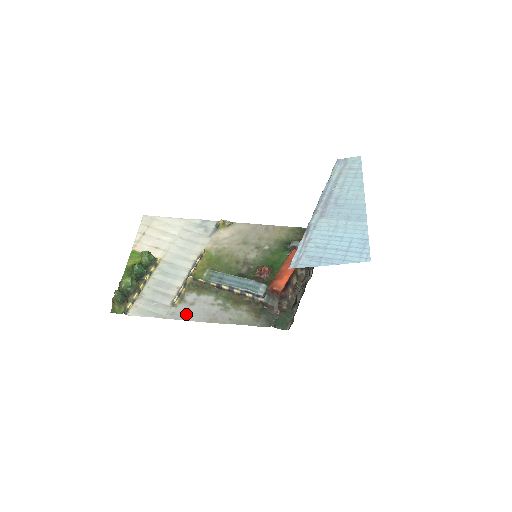
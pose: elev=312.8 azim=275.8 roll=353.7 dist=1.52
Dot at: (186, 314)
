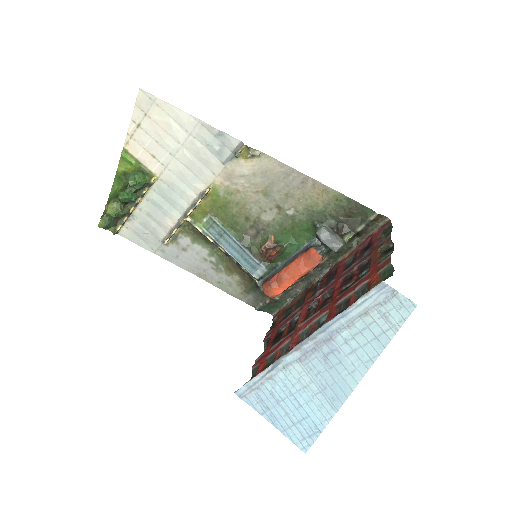
Dot at: (176, 258)
